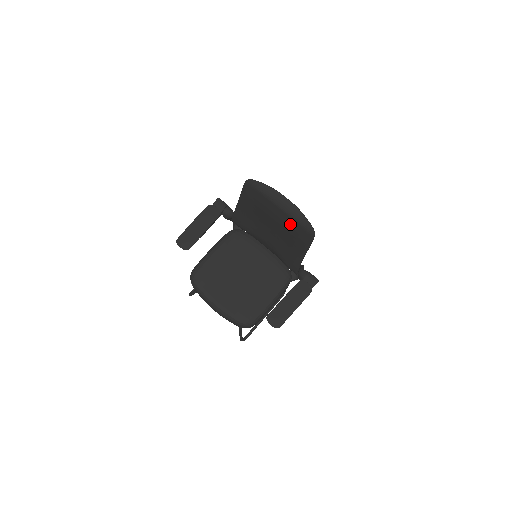
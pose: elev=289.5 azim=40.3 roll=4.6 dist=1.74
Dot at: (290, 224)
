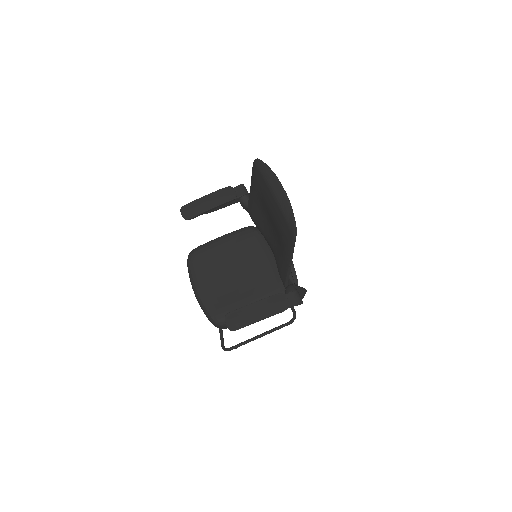
Dot at: (279, 218)
